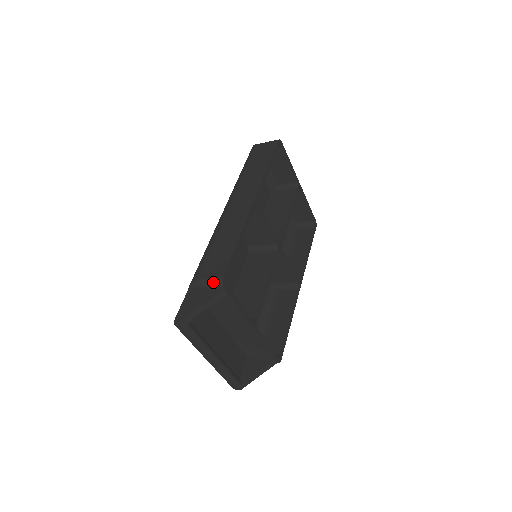
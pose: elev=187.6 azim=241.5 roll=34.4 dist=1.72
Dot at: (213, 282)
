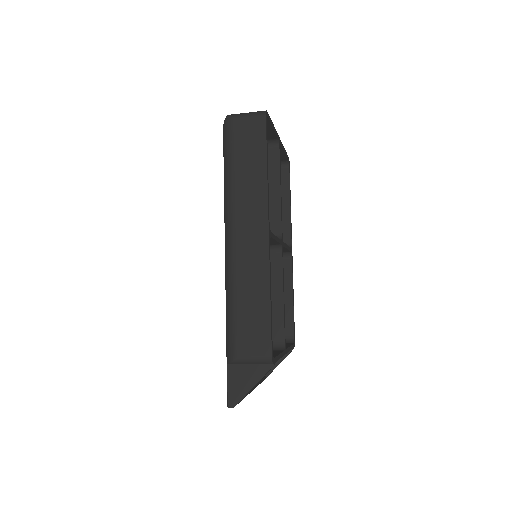
Dot at: (260, 362)
